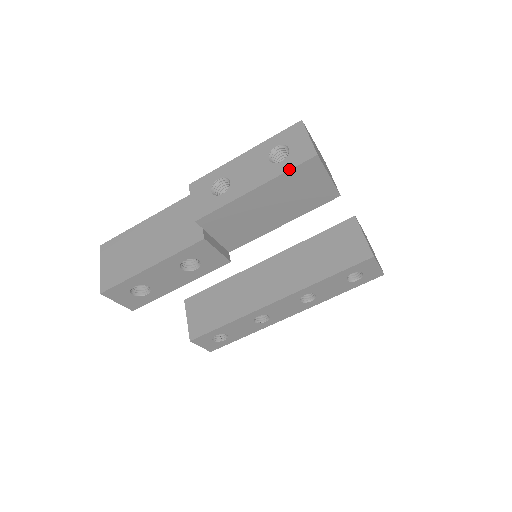
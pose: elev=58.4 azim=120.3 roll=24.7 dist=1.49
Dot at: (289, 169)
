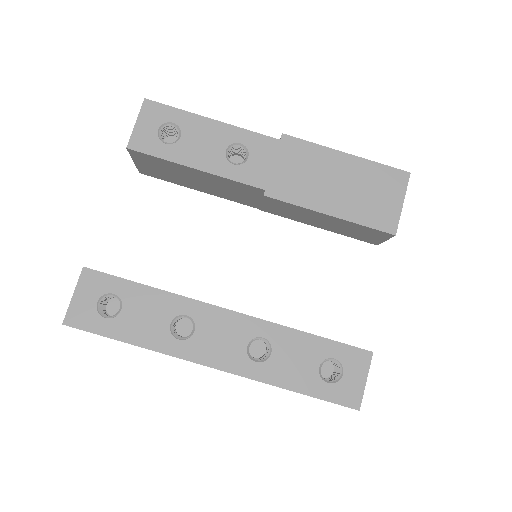
Dot at: (383, 164)
